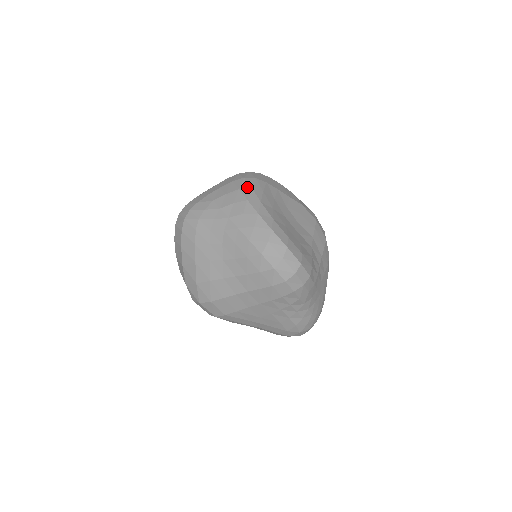
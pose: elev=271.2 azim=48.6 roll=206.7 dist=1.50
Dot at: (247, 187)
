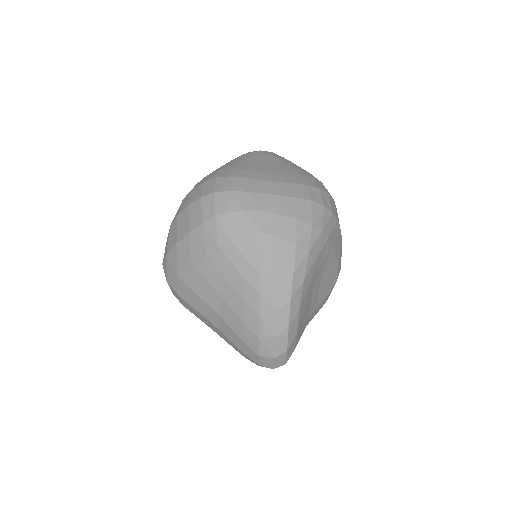
Dot at: (306, 248)
